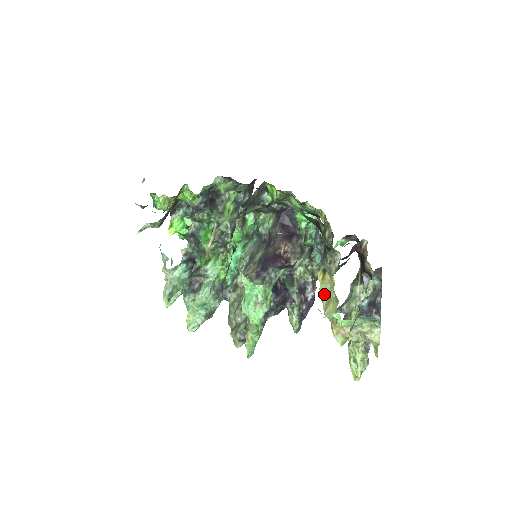
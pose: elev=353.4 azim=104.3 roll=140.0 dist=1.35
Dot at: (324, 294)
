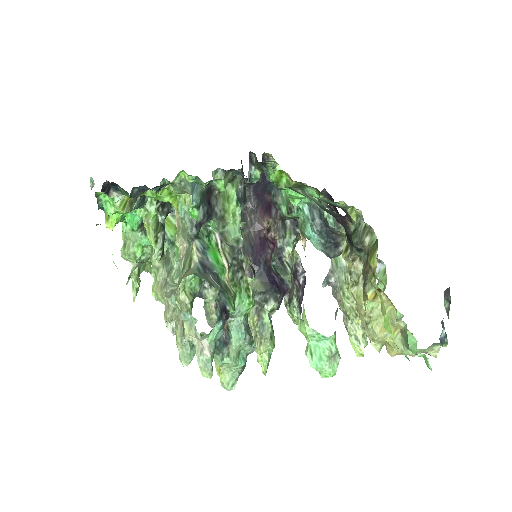
Dot at: (376, 314)
